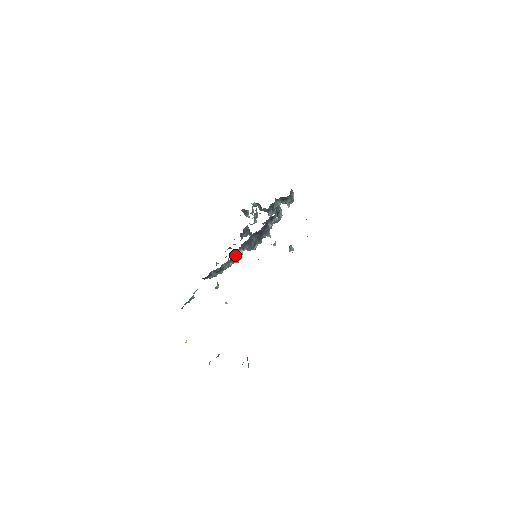
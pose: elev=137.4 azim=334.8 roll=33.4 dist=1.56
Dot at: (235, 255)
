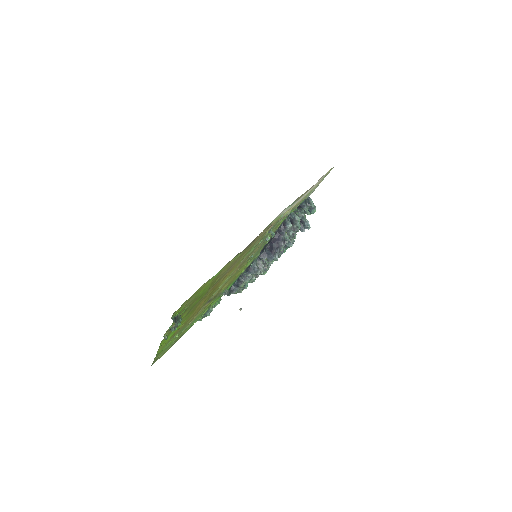
Dot at: (252, 267)
